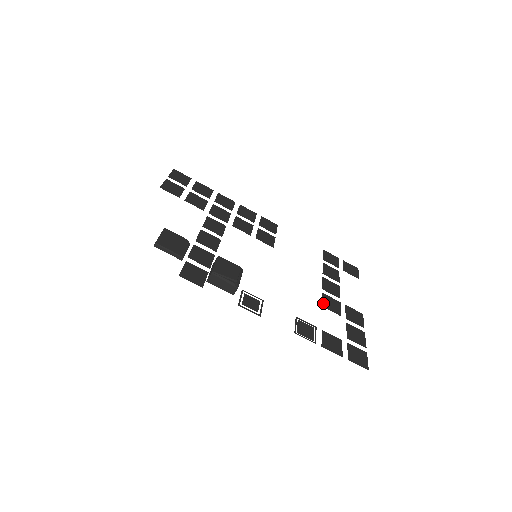
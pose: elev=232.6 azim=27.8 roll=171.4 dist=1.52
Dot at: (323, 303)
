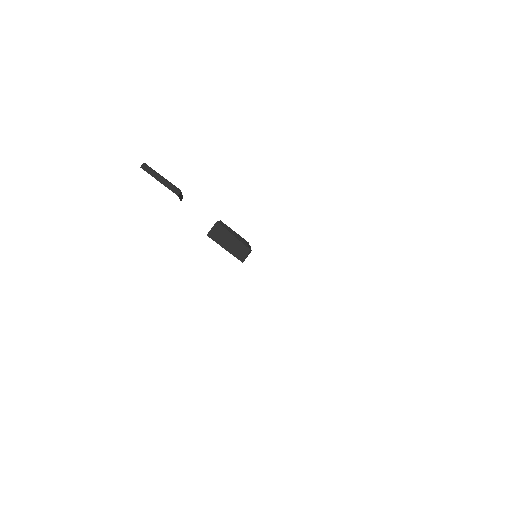
Dot at: occluded
